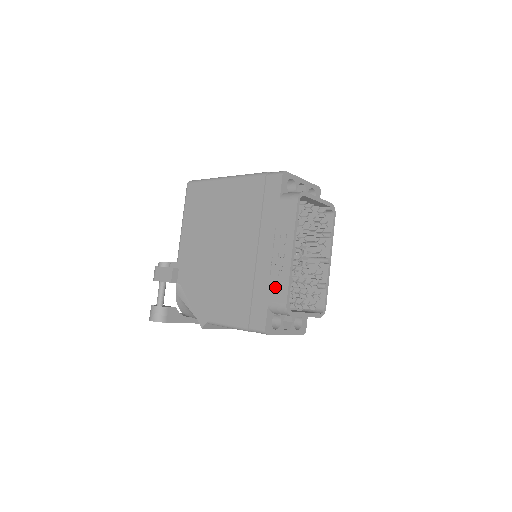
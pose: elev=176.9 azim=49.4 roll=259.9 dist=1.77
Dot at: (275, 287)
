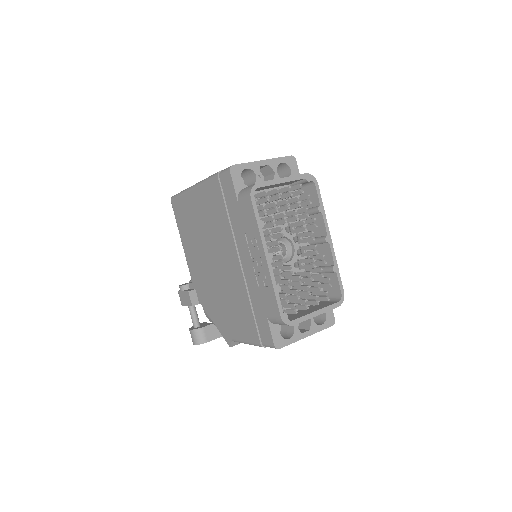
Dot at: (266, 299)
